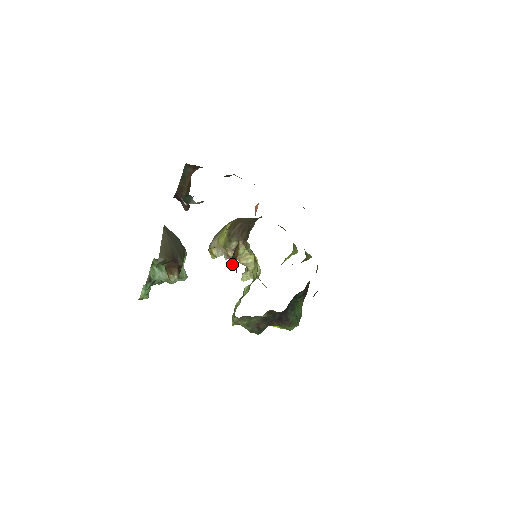
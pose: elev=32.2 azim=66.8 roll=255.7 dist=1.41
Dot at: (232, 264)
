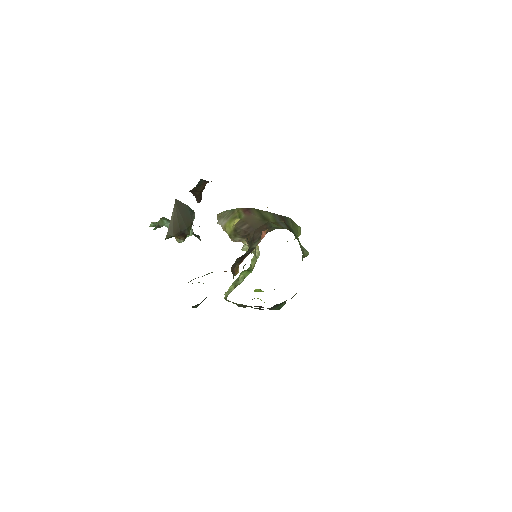
Dot at: occluded
